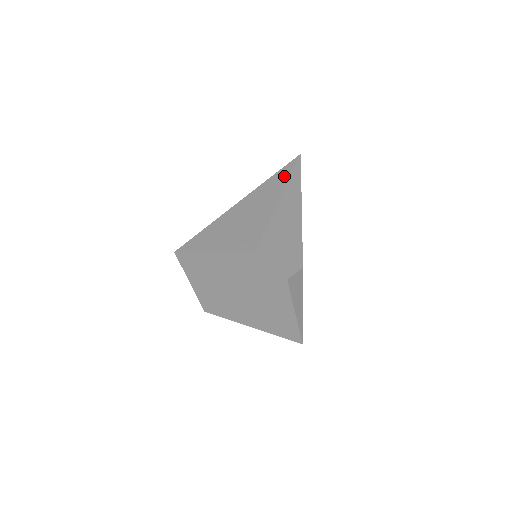
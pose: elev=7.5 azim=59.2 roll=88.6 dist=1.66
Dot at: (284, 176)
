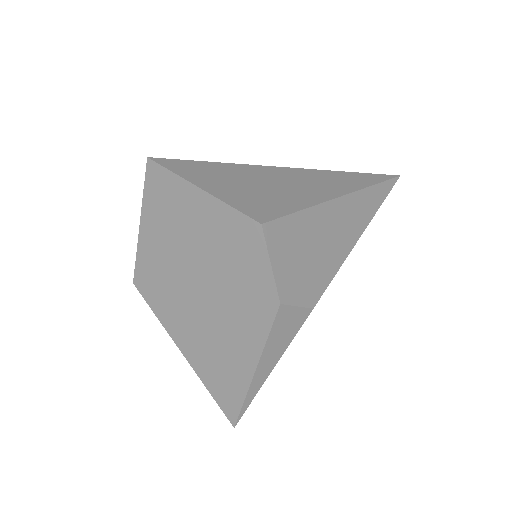
Dot at: (365, 180)
